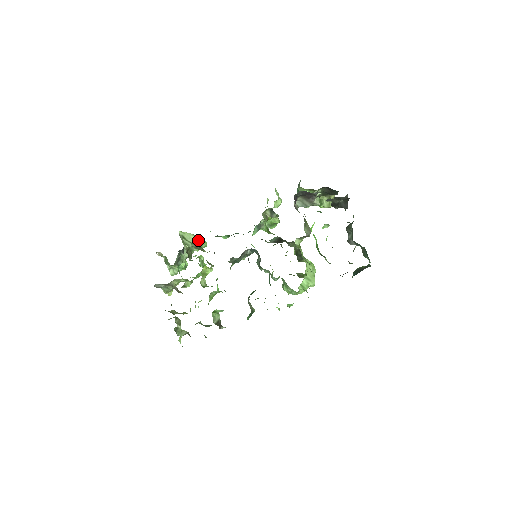
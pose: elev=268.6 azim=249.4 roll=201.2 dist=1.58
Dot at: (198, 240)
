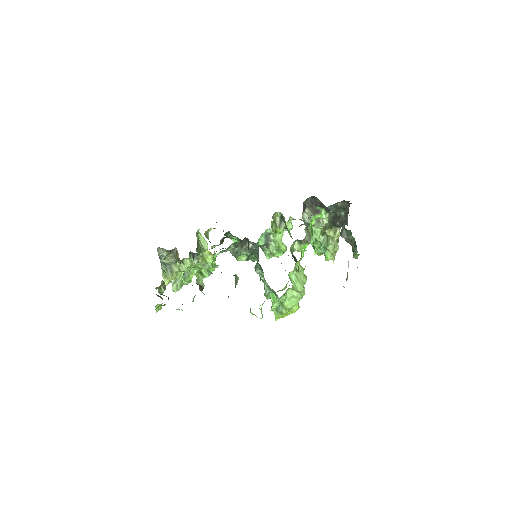
Dot at: occluded
